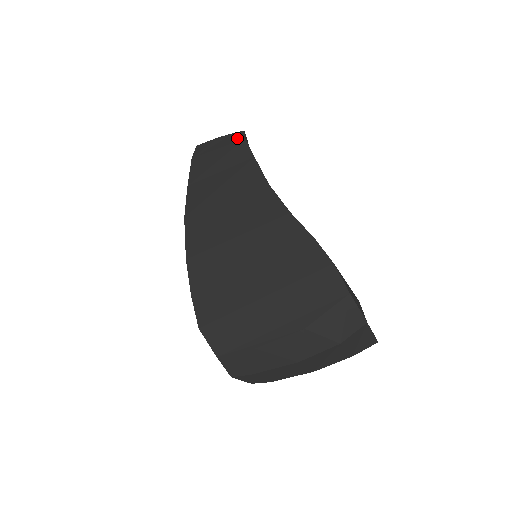
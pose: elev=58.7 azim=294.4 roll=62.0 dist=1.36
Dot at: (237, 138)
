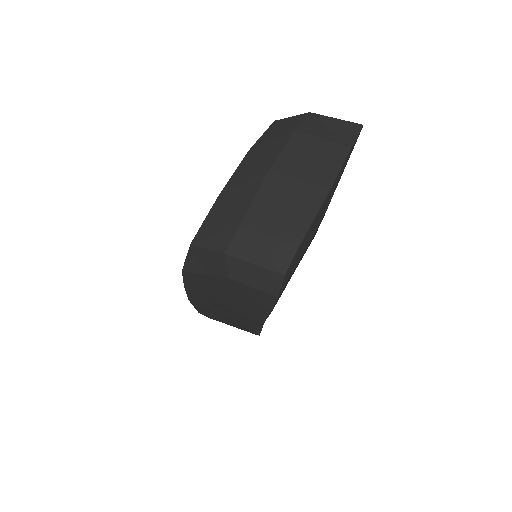
Dot at: occluded
